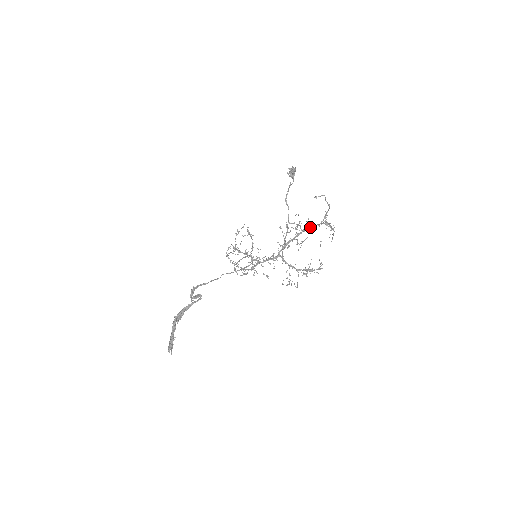
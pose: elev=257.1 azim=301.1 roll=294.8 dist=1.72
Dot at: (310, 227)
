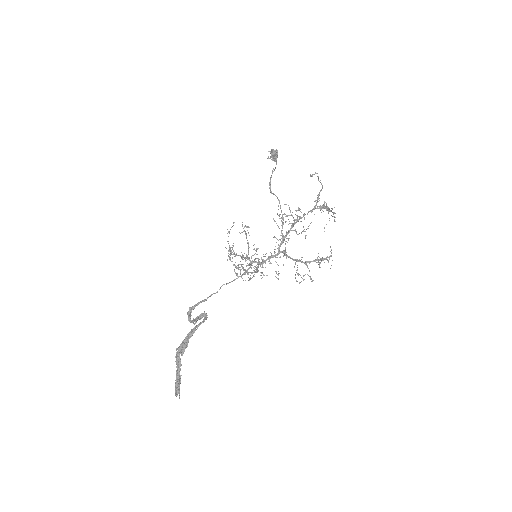
Dot at: (303, 215)
